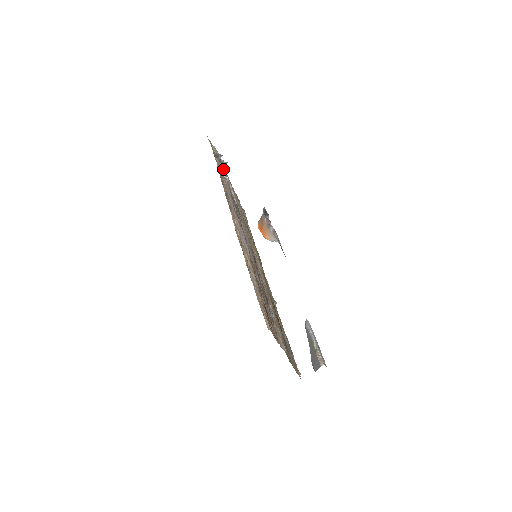
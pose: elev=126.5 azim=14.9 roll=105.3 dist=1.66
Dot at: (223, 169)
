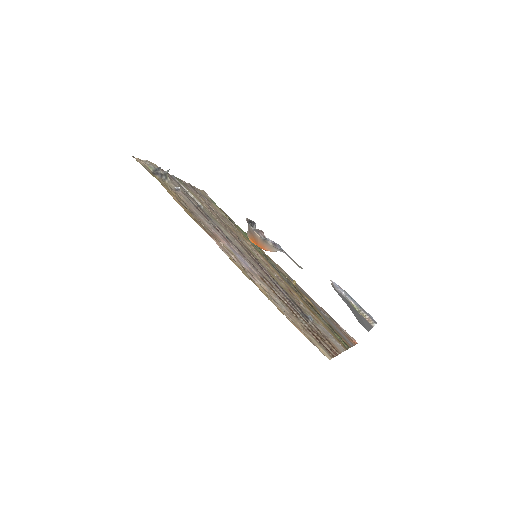
Dot at: (169, 180)
